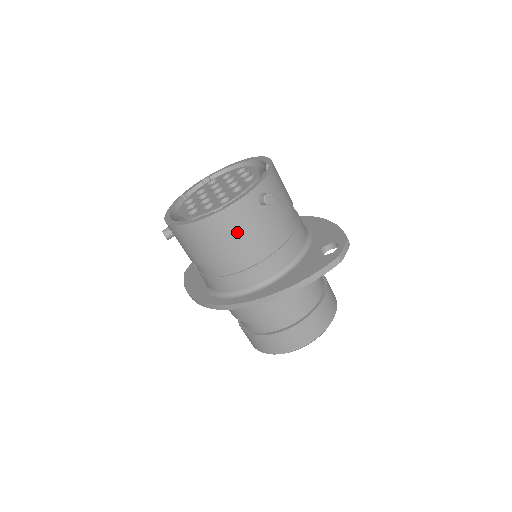
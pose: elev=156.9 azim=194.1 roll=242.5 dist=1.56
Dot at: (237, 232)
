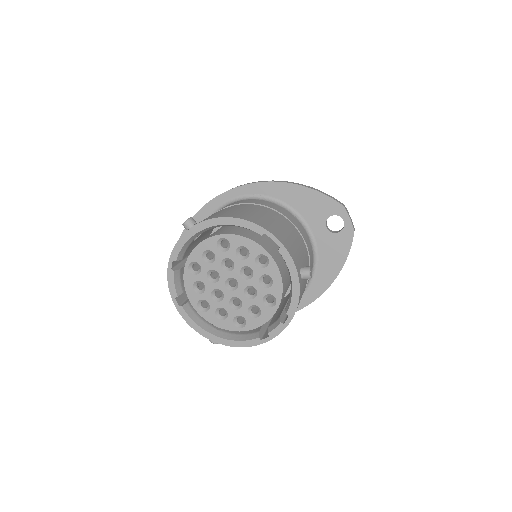
Dot at: occluded
